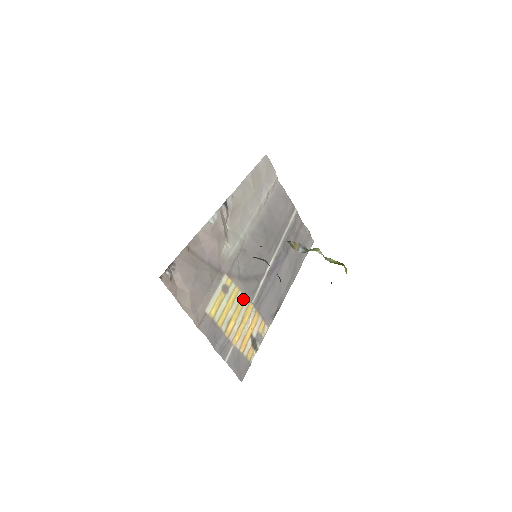
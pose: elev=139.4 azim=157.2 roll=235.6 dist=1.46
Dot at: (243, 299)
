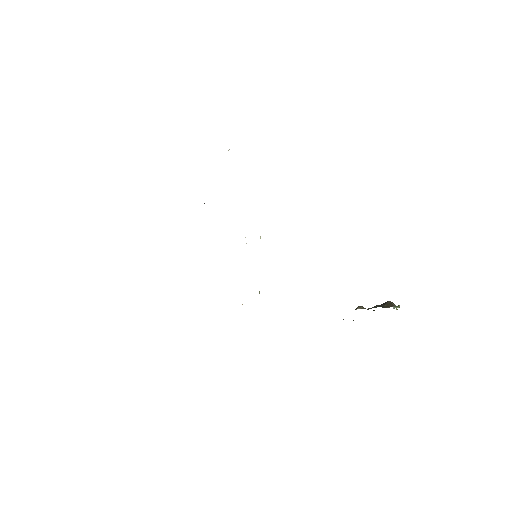
Dot at: occluded
